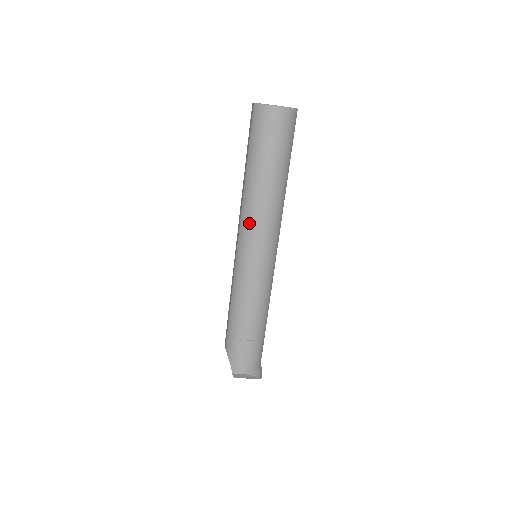
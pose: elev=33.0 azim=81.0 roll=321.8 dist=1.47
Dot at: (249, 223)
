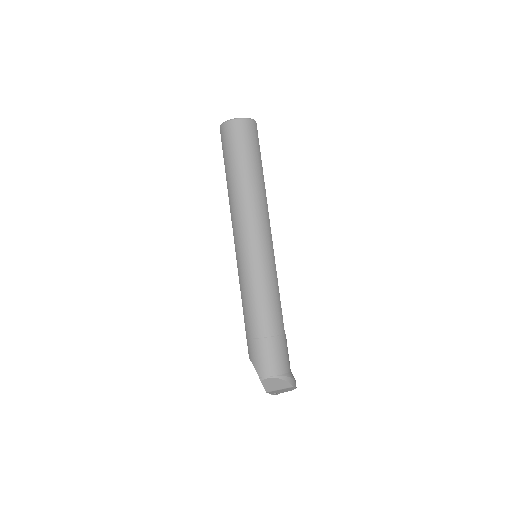
Dot at: (238, 220)
